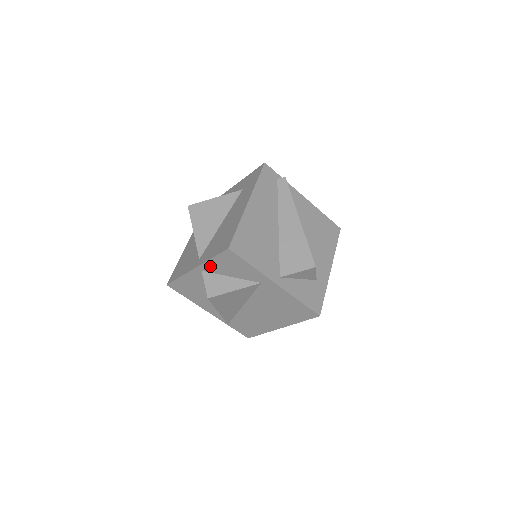
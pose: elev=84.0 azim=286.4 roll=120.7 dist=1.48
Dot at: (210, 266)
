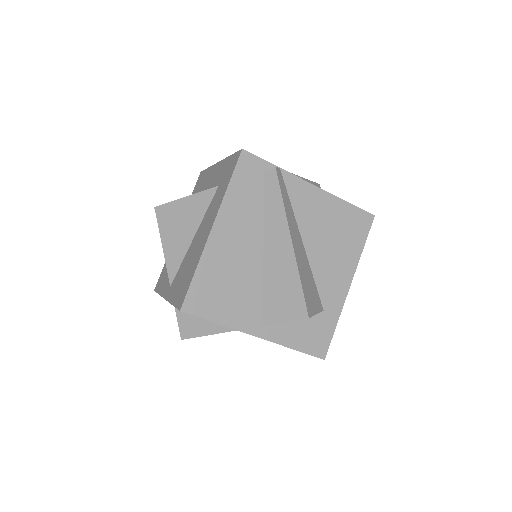
Dot at: occluded
